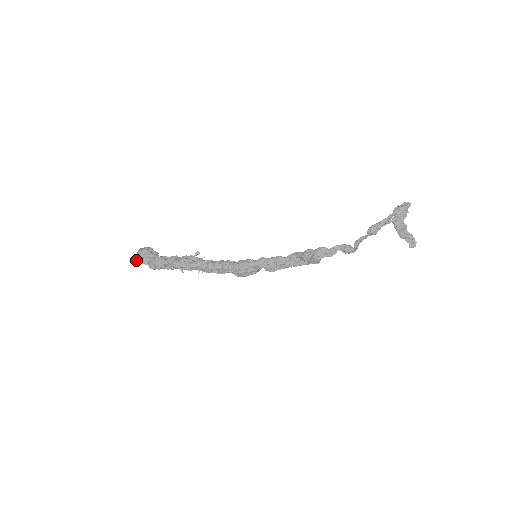
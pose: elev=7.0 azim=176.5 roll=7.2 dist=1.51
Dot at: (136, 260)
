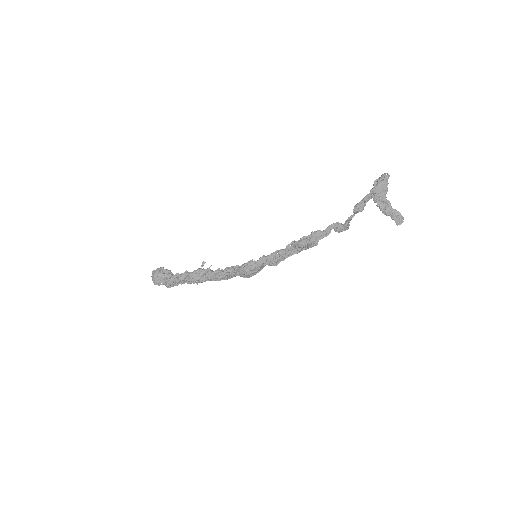
Dot at: occluded
